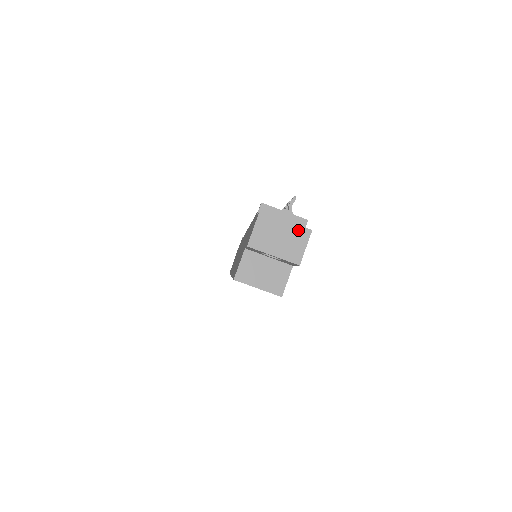
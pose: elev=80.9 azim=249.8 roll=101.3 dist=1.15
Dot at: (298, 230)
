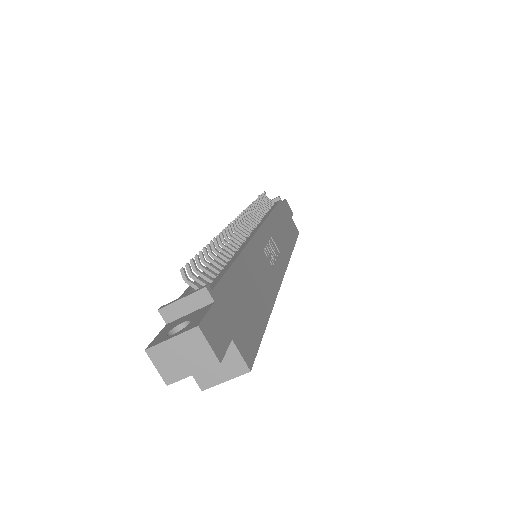
Dot at: (188, 337)
